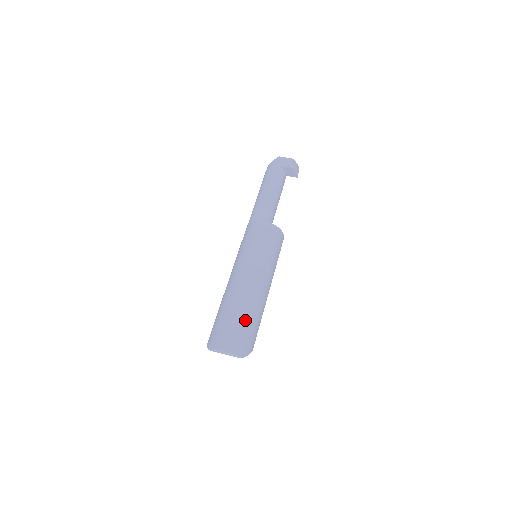
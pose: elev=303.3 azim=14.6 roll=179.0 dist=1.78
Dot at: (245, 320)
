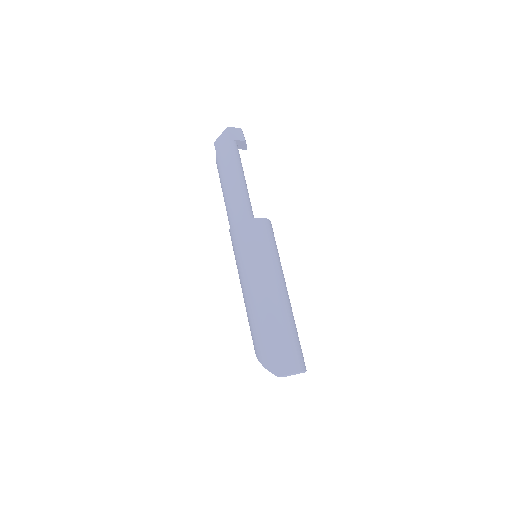
Dot at: (295, 334)
